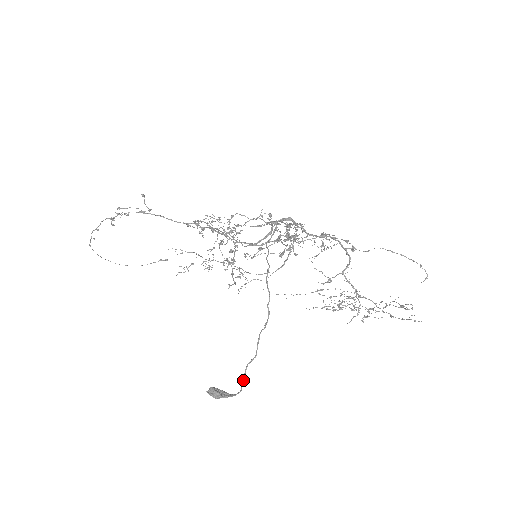
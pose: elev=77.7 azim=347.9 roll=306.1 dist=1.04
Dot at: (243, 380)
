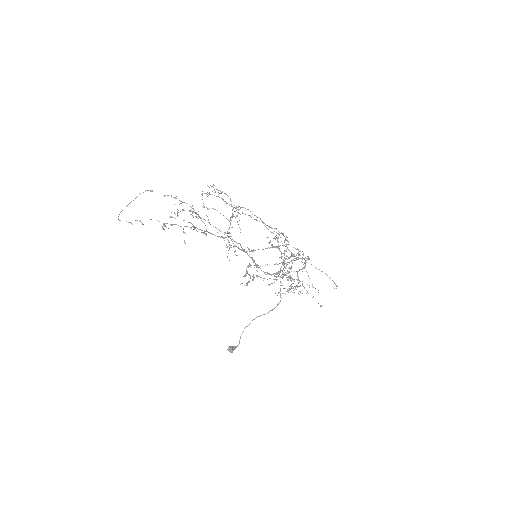
Dot at: occluded
